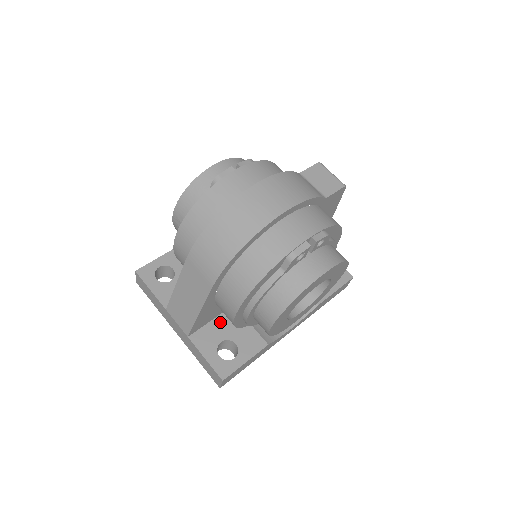
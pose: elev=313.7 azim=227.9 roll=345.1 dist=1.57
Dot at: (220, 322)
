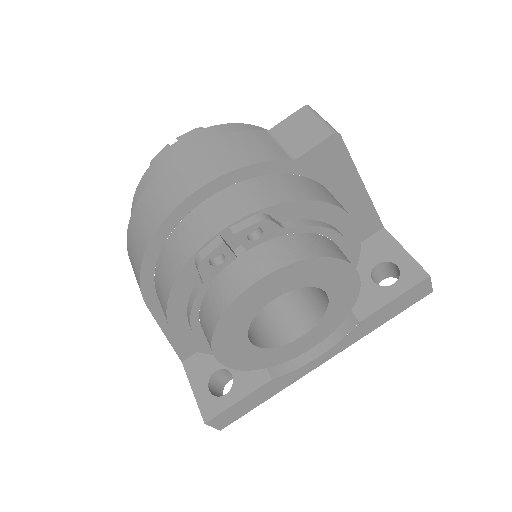
Dot at: occluded
